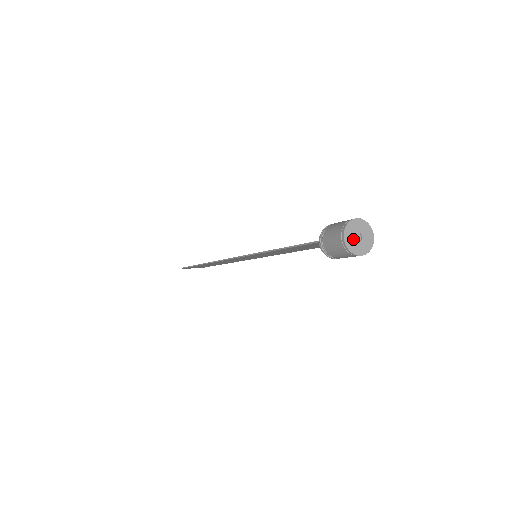
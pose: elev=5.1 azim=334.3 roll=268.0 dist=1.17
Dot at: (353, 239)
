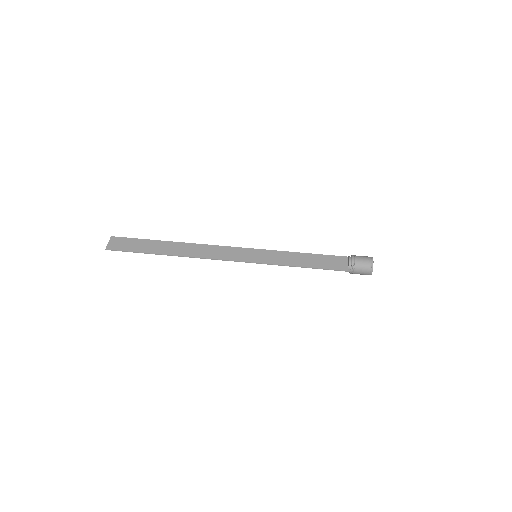
Dot at: occluded
